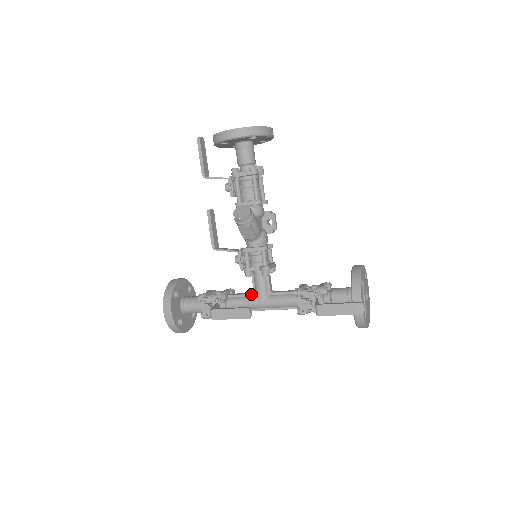
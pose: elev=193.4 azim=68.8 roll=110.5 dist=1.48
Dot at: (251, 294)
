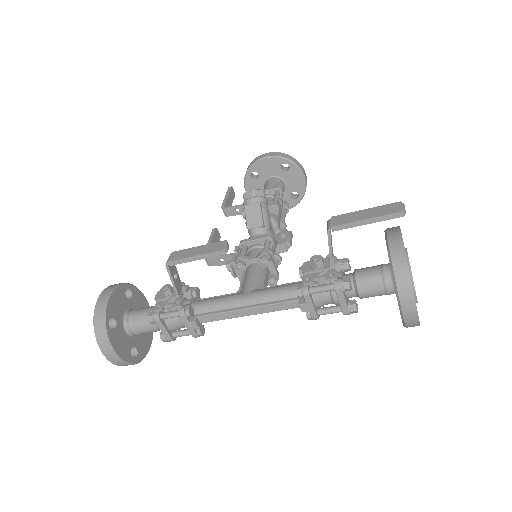
Dot at: (234, 293)
